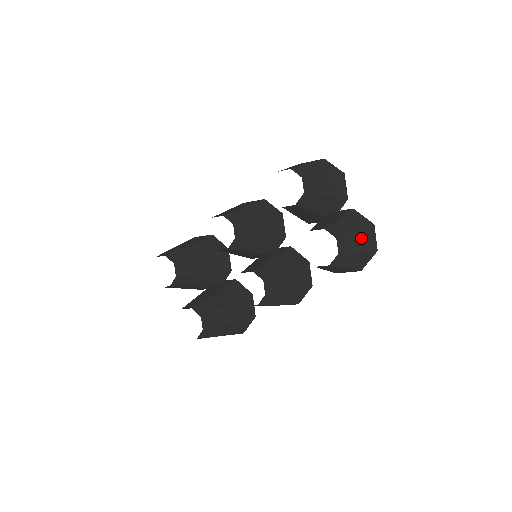
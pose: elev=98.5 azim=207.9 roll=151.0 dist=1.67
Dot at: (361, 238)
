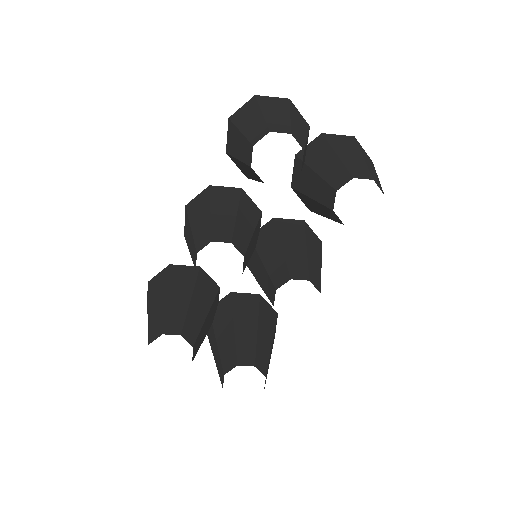
Dot at: (367, 161)
